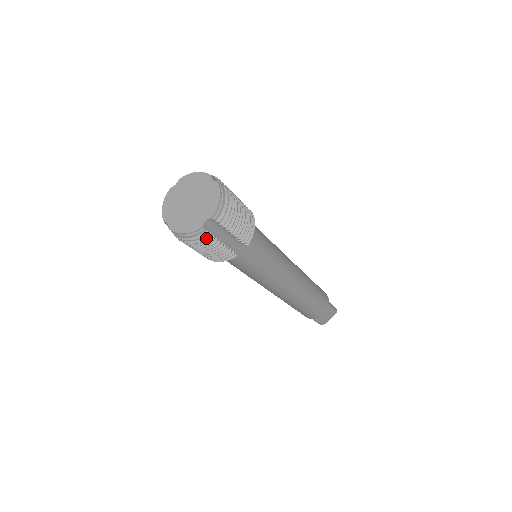
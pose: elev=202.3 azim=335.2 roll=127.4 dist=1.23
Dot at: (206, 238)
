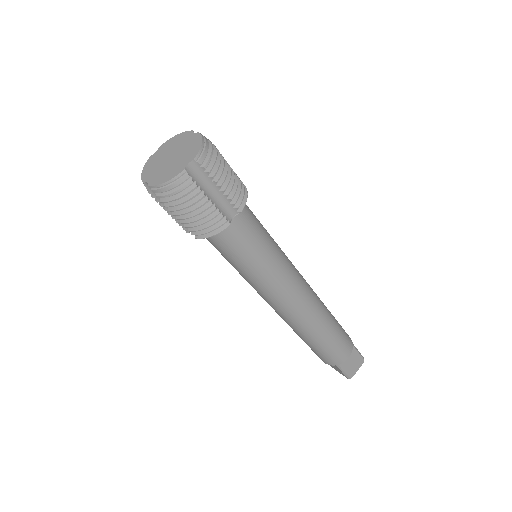
Dot at: (191, 188)
